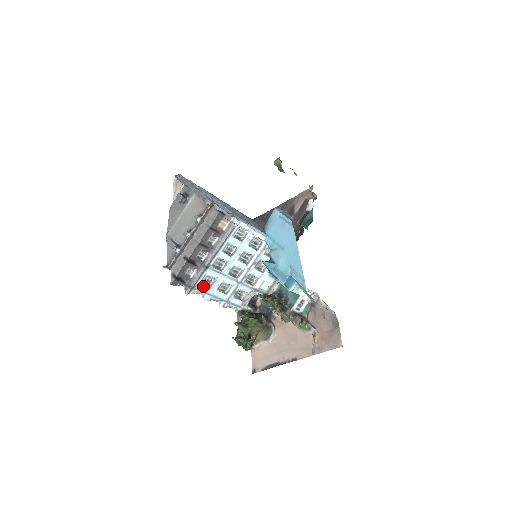
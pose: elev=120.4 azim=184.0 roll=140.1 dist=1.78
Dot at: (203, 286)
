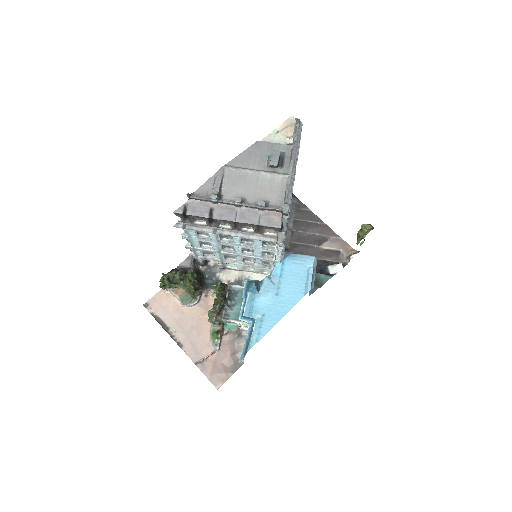
Dot at: (194, 232)
